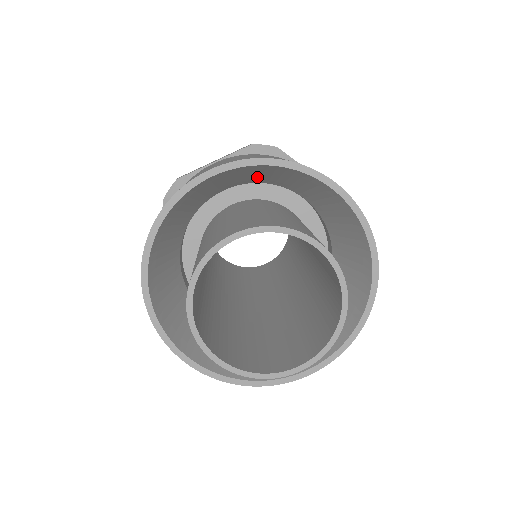
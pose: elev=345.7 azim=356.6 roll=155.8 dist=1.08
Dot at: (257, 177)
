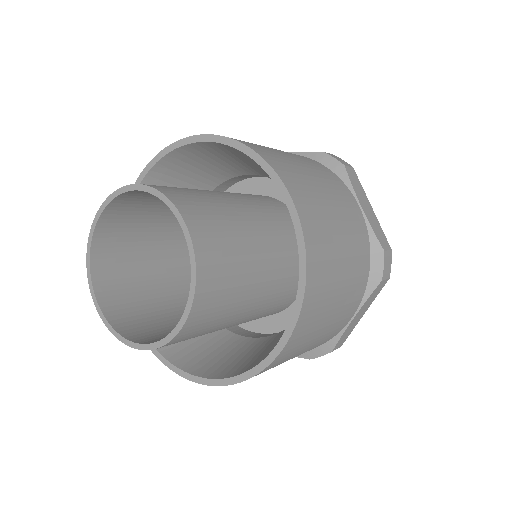
Dot at: (193, 183)
